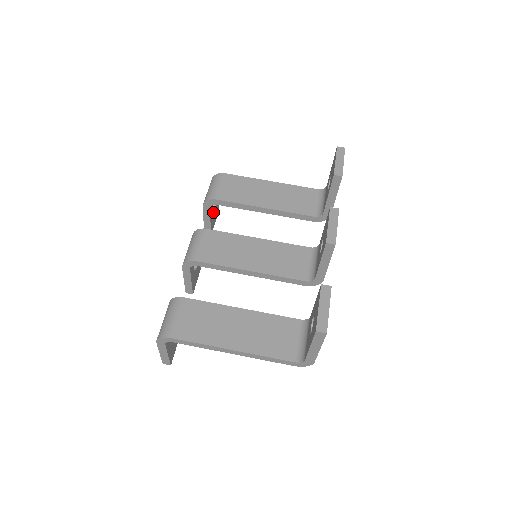
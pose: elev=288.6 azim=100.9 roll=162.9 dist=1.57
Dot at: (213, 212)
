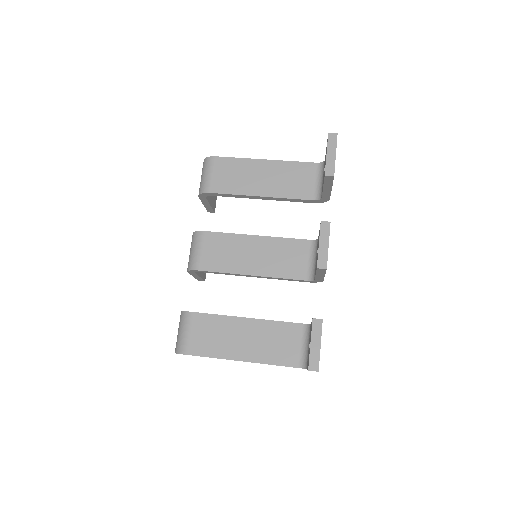
Dot at: occluded
